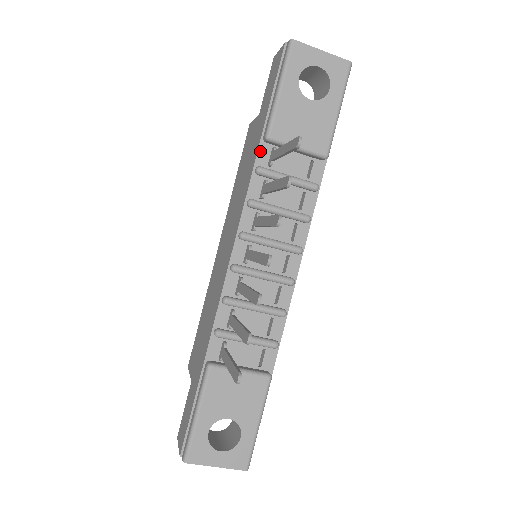
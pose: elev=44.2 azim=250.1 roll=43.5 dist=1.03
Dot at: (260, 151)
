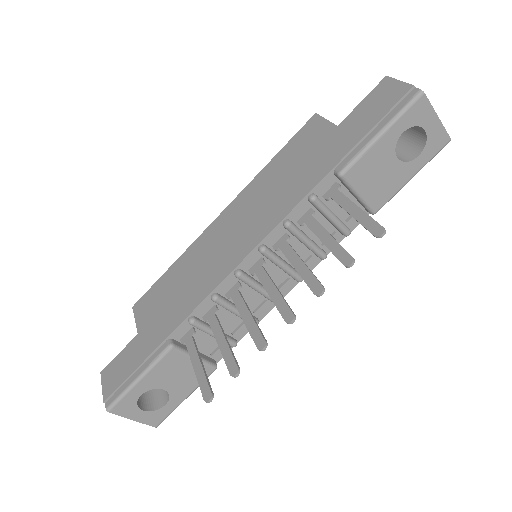
Dot at: (324, 180)
